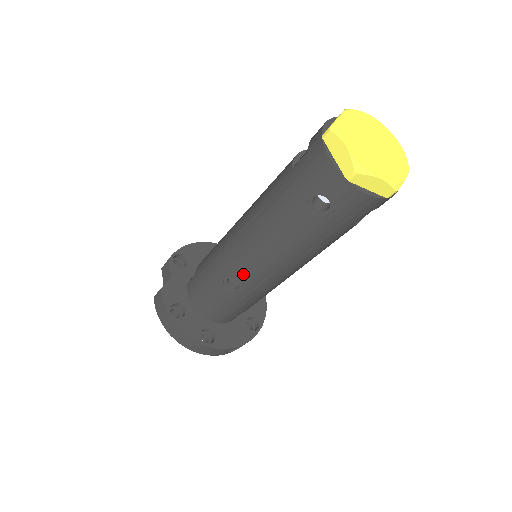
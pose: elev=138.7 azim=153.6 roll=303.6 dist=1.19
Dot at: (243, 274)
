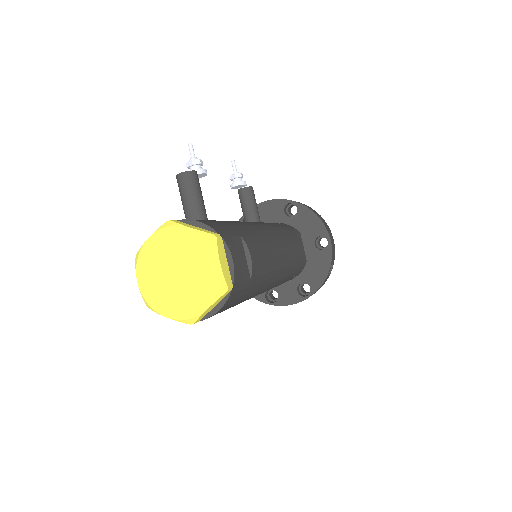
Dot at: occluded
